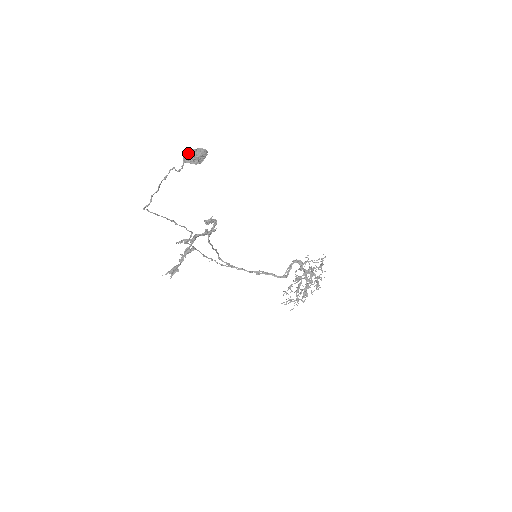
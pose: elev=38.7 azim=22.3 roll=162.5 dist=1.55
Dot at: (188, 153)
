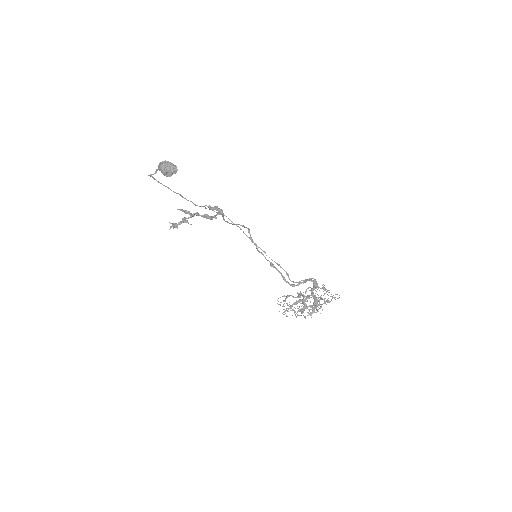
Dot at: (160, 163)
